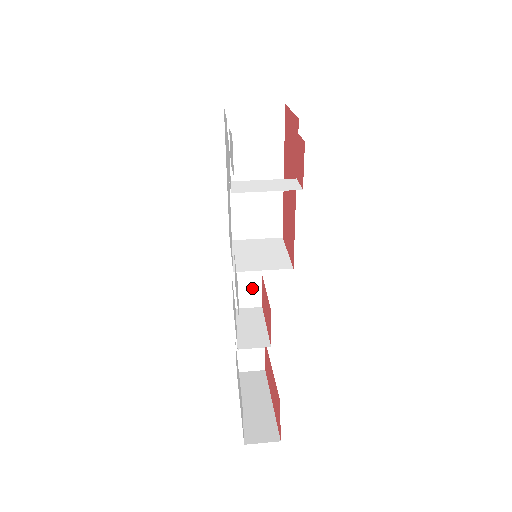
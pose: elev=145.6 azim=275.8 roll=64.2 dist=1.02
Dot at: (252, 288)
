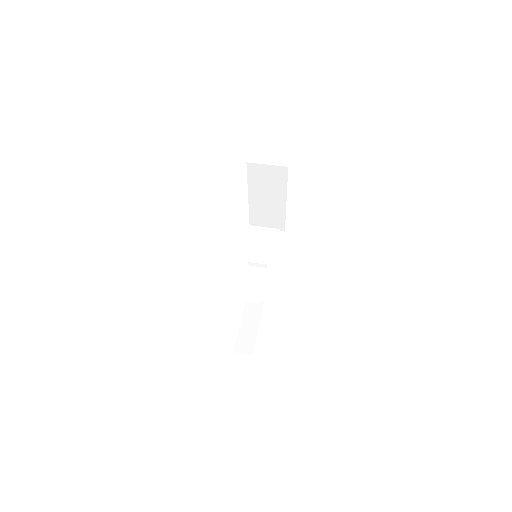
Dot at: occluded
